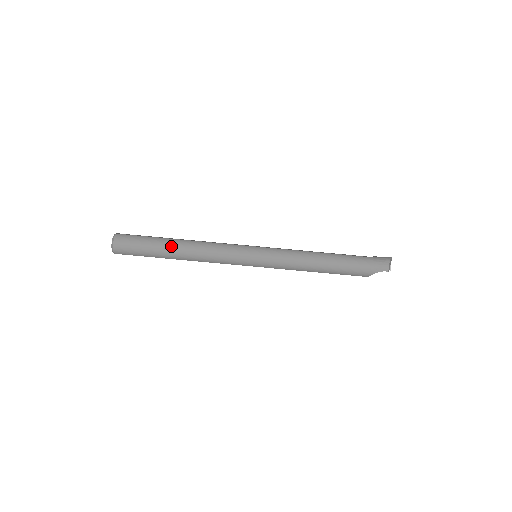
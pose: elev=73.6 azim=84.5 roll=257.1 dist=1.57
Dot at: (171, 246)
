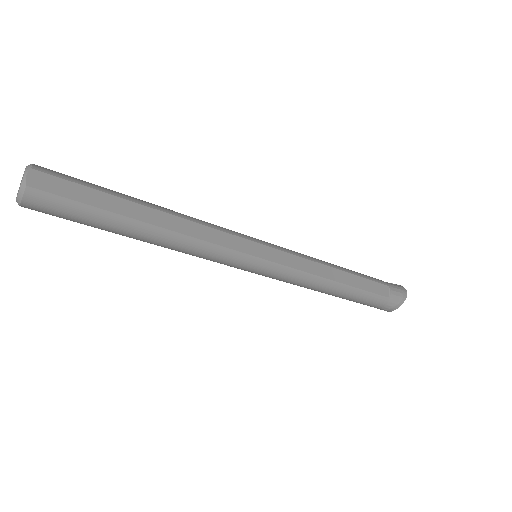
Dot at: (132, 234)
